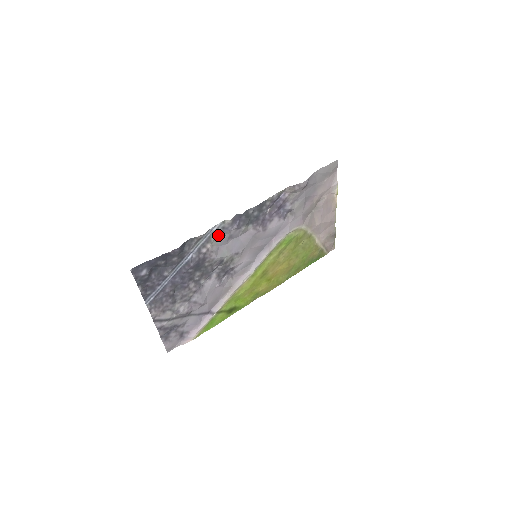
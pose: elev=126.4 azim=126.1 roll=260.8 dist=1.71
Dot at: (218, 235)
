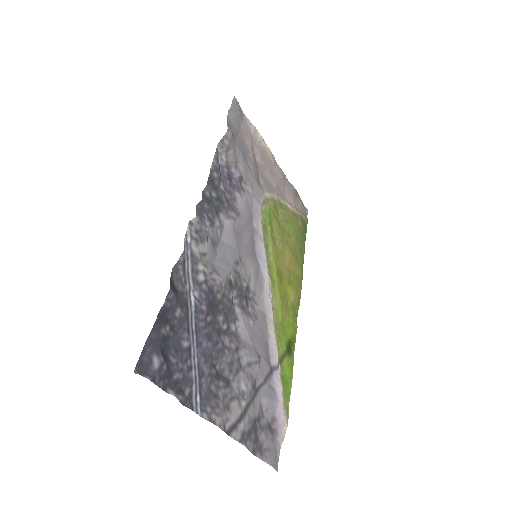
Dot at: (199, 246)
